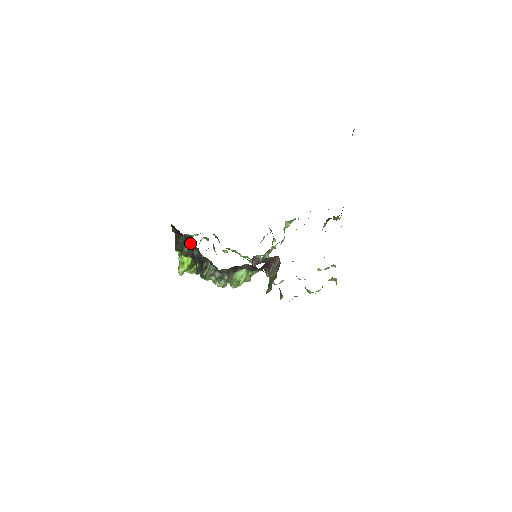
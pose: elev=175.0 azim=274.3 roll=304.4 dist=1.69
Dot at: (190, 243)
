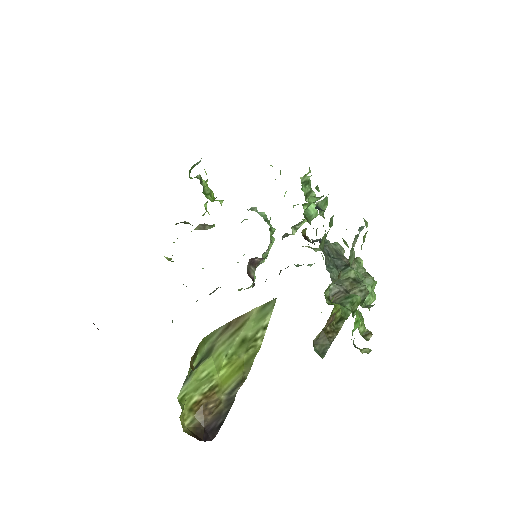
Dot at: occluded
